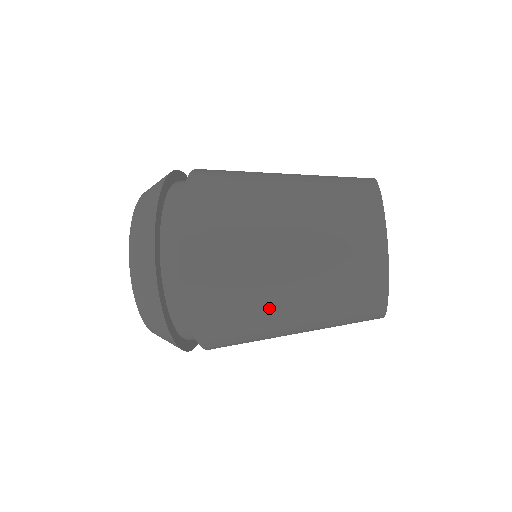
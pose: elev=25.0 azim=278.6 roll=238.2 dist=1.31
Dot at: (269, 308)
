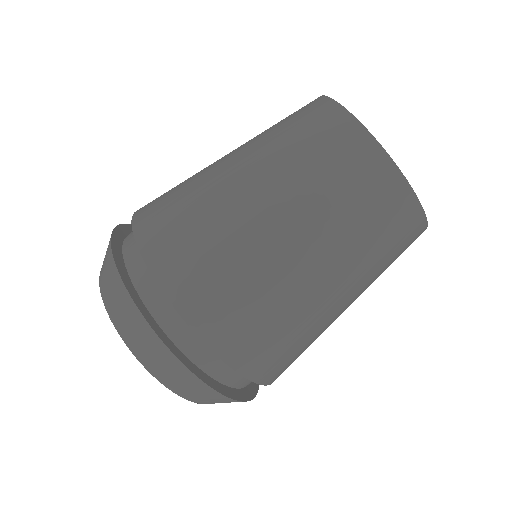
Dot at: (209, 169)
